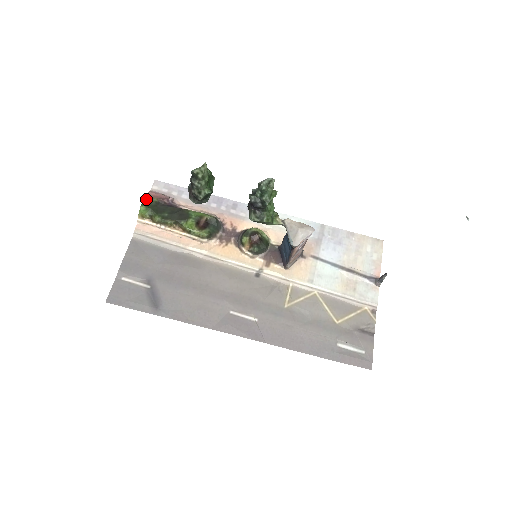
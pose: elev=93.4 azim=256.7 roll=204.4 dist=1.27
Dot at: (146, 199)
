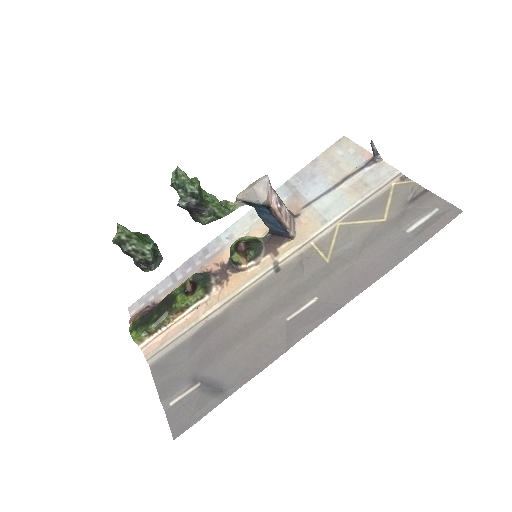
Dot at: (130, 325)
